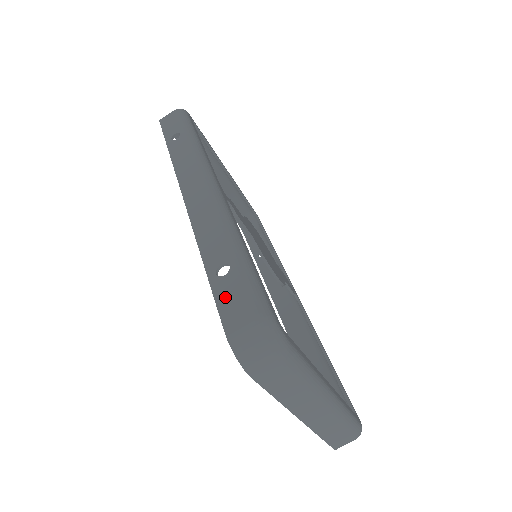
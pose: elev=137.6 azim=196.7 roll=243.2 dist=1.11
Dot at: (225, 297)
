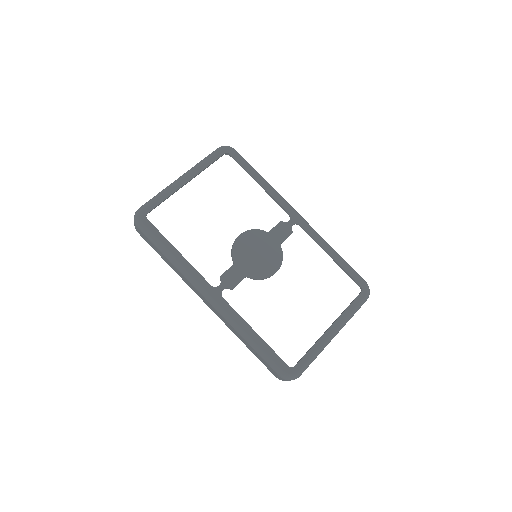
Dot at: (264, 364)
